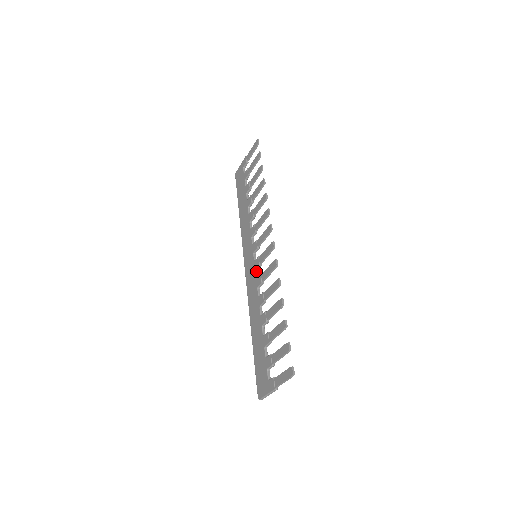
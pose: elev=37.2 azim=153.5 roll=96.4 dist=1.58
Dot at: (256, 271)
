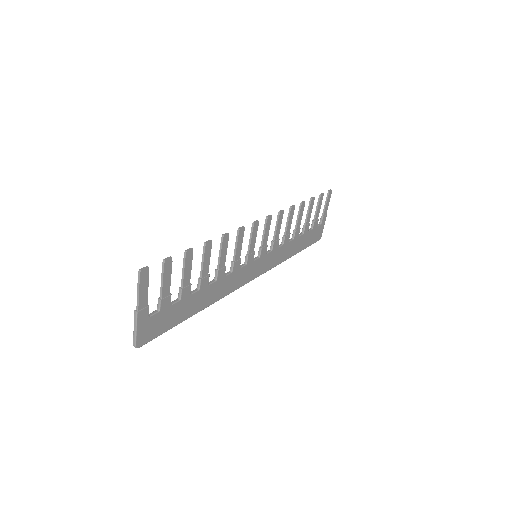
Dot at: (244, 264)
